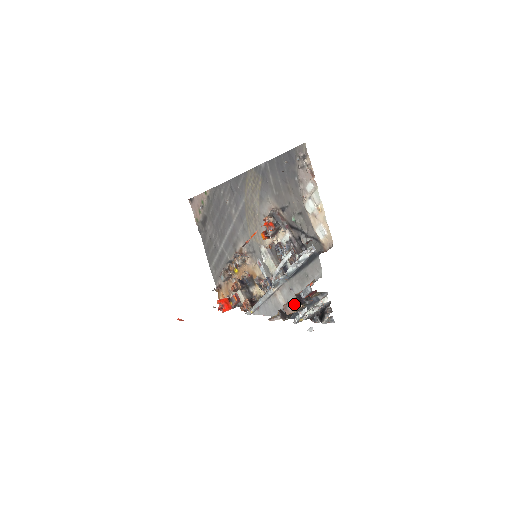
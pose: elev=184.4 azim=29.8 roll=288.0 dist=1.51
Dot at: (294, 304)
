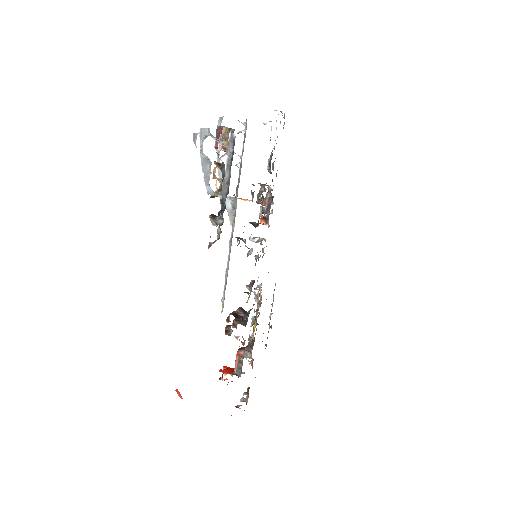
Dot at: occluded
